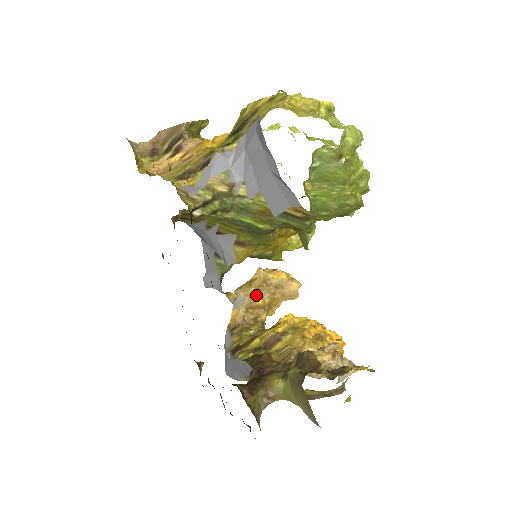
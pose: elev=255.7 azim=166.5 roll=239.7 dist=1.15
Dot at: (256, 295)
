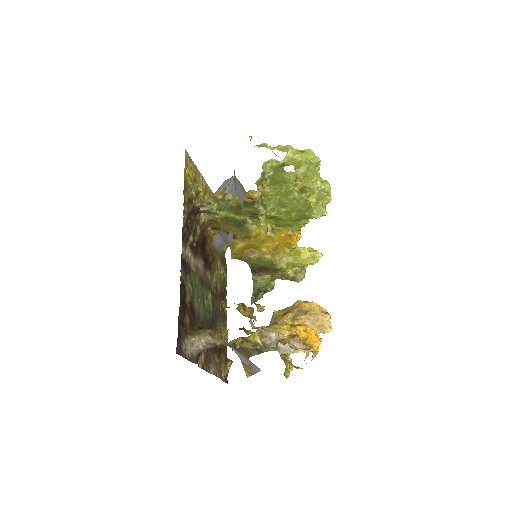
Dot at: (285, 315)
